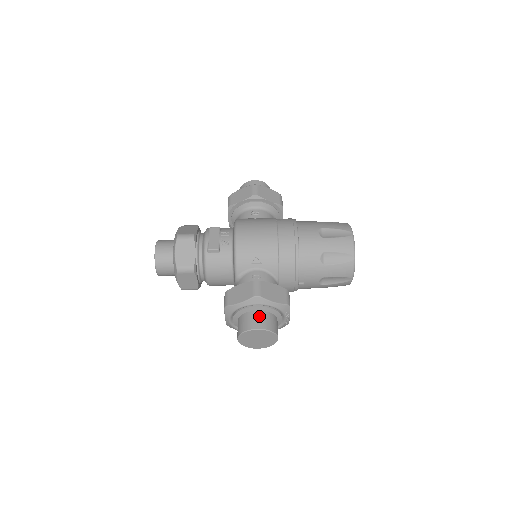
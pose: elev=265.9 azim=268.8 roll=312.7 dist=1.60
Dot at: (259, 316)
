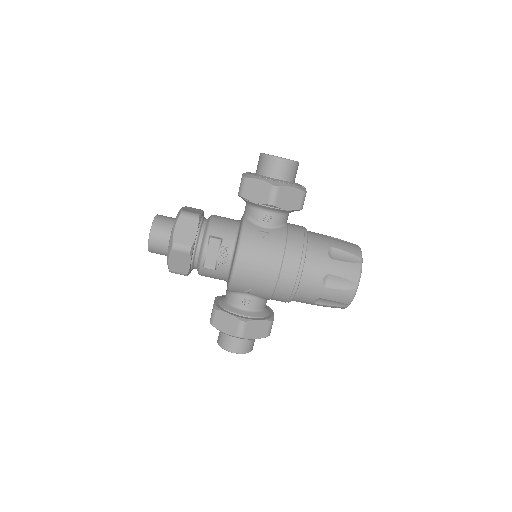
Dot at: (239, 342)
